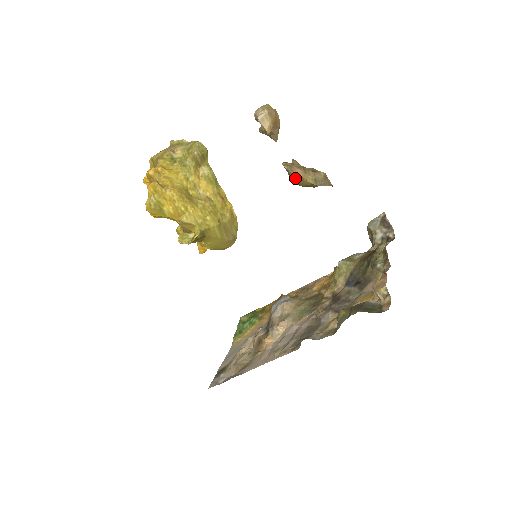
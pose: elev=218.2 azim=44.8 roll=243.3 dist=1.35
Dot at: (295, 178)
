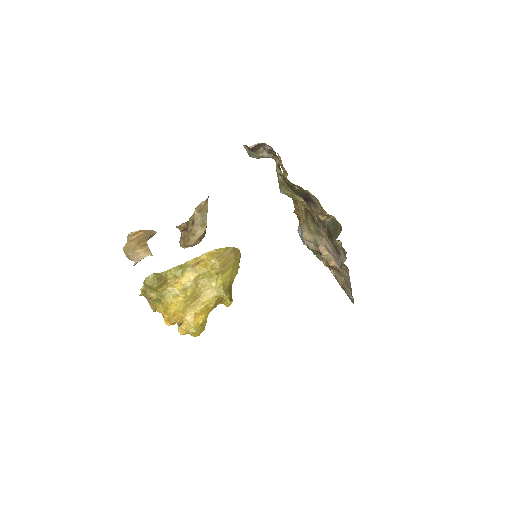
Dot at: occluded
